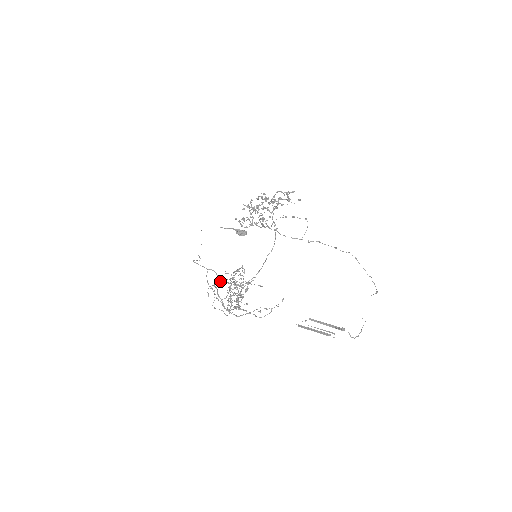
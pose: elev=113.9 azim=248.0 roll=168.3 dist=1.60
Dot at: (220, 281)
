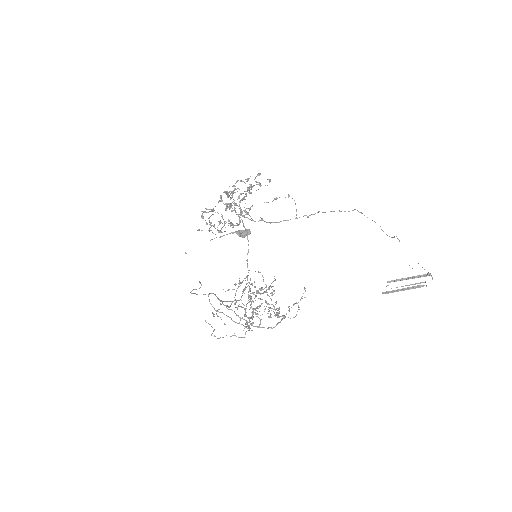
Dot at: (222, 303)
